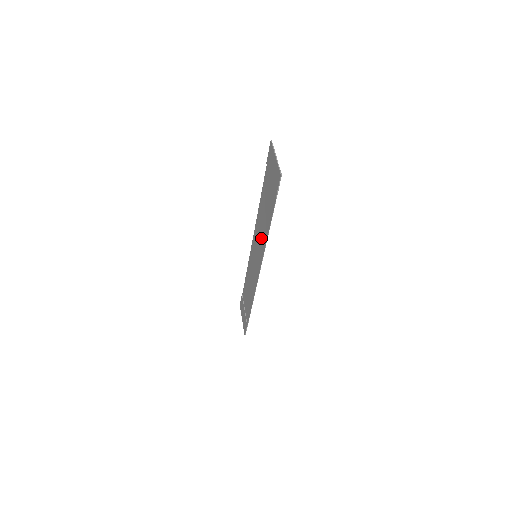
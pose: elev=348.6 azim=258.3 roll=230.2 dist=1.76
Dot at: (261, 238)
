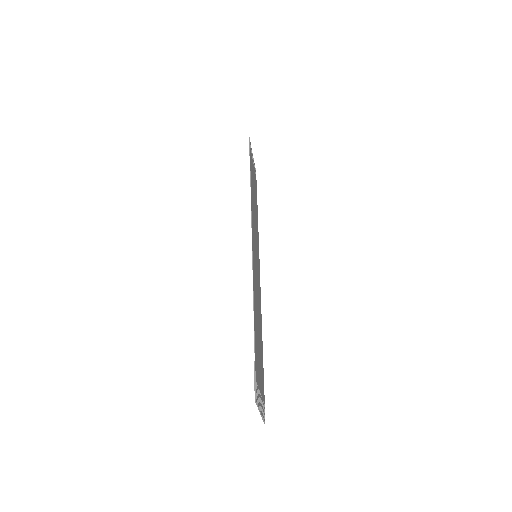
Dot at: occluded
